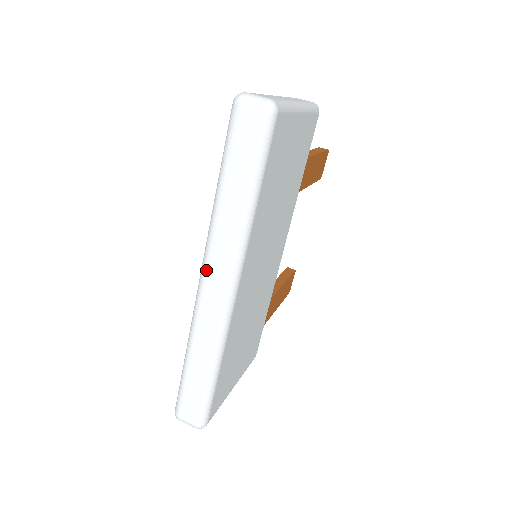
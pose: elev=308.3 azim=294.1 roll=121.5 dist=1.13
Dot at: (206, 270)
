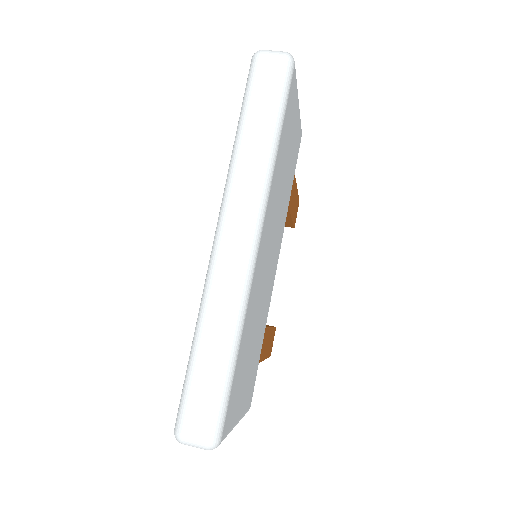
Dot at: (225, 218)
